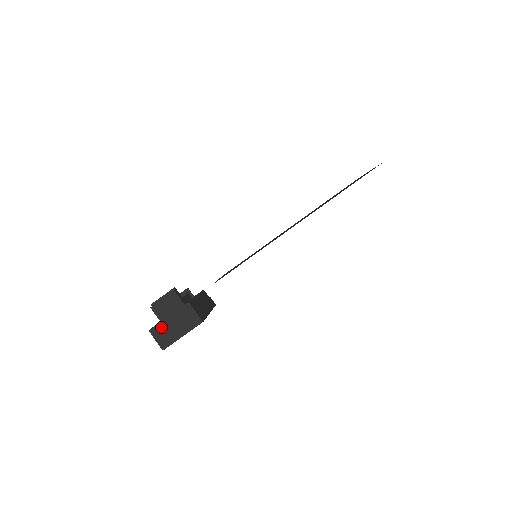
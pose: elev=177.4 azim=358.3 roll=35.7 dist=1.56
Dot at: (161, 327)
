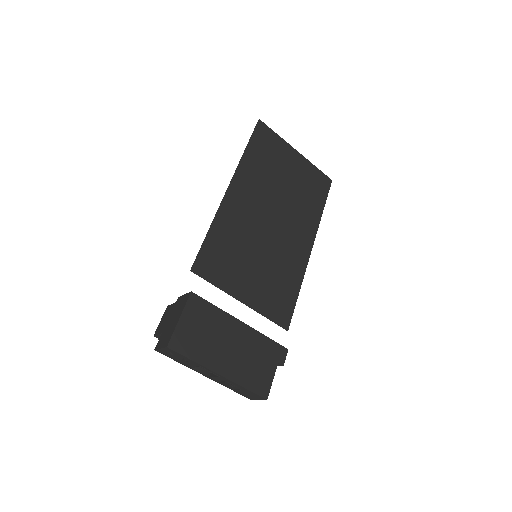
Dot at: (163, 336)
